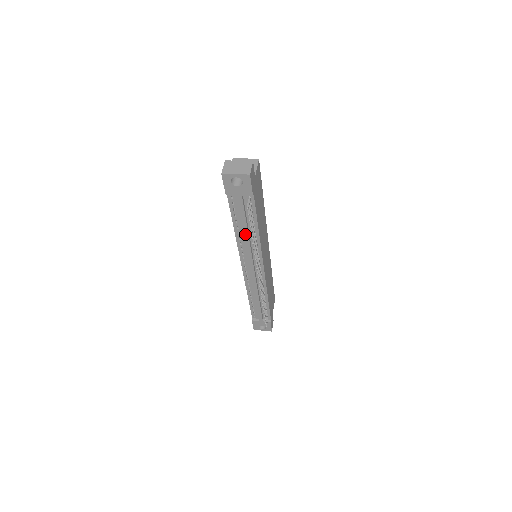
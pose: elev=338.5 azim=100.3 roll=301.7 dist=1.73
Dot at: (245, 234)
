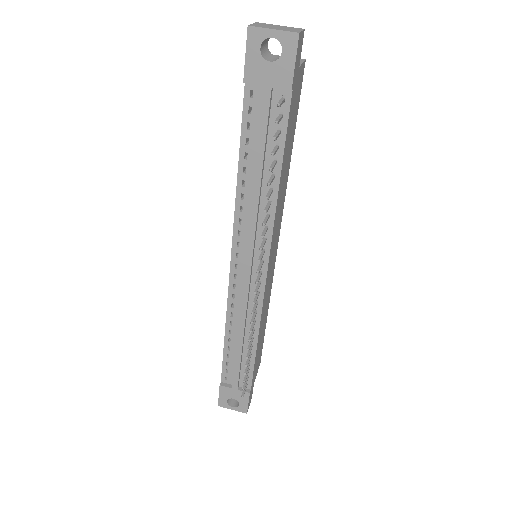
Dot at: (255, 184)
